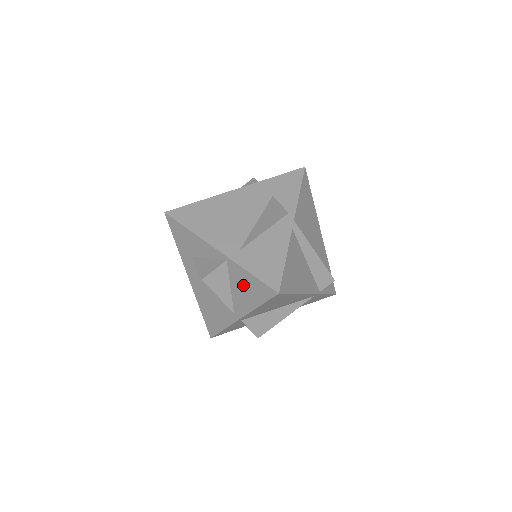
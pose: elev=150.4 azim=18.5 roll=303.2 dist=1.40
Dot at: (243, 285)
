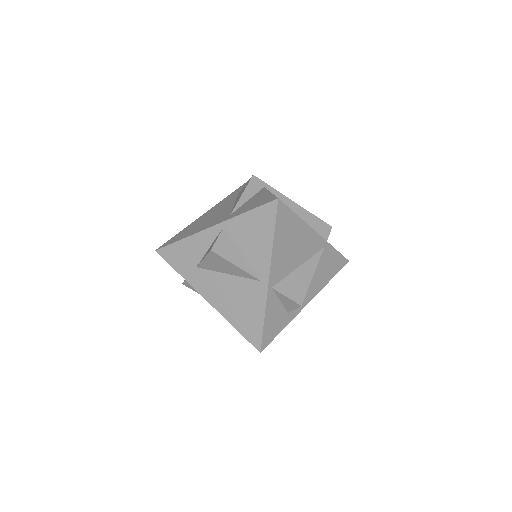
Dot at: (249, 233)
